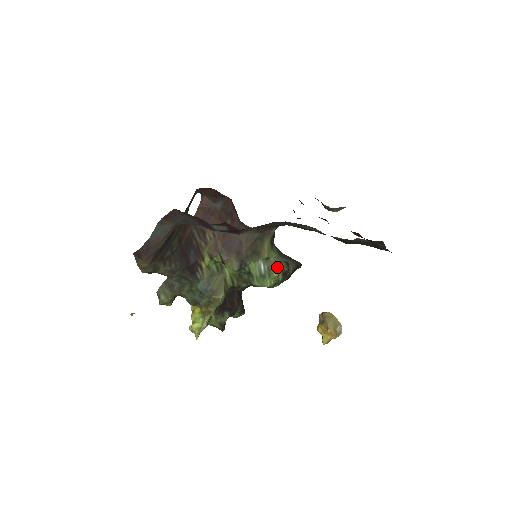
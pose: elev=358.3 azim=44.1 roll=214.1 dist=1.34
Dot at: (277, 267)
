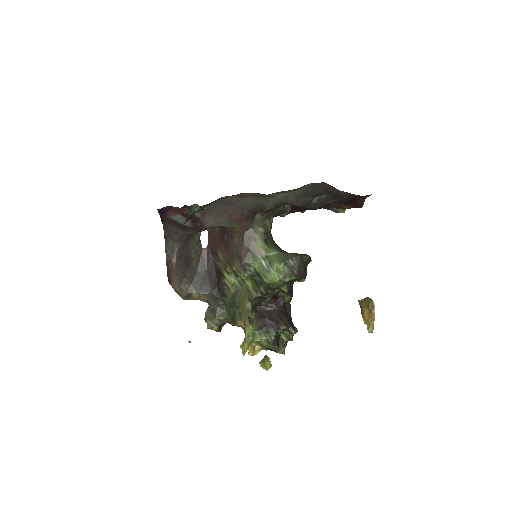
Dot at: (278, 260)
